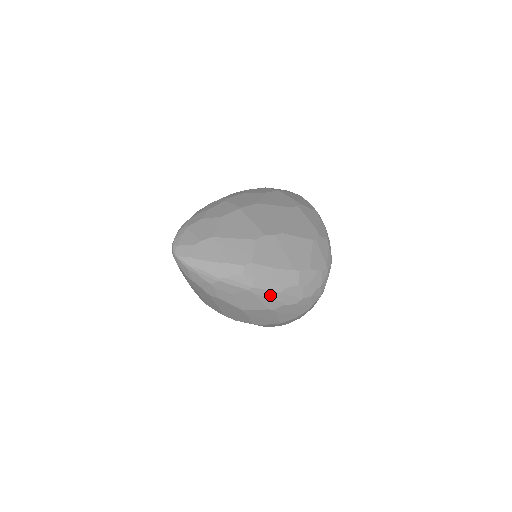
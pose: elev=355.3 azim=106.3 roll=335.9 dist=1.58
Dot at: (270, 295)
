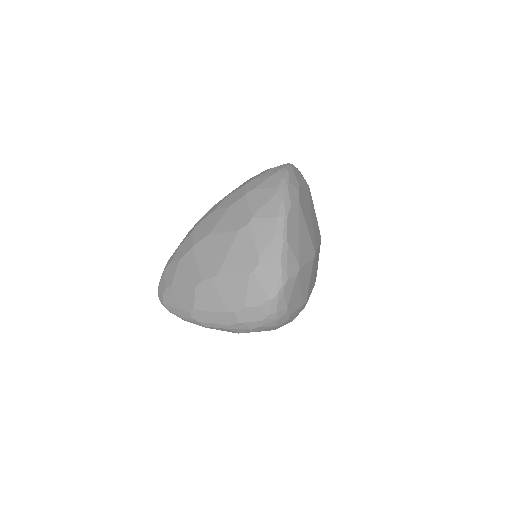
Dot at: (222, 329)
